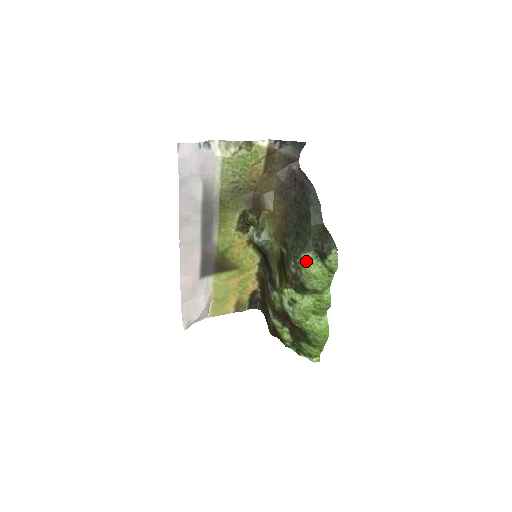
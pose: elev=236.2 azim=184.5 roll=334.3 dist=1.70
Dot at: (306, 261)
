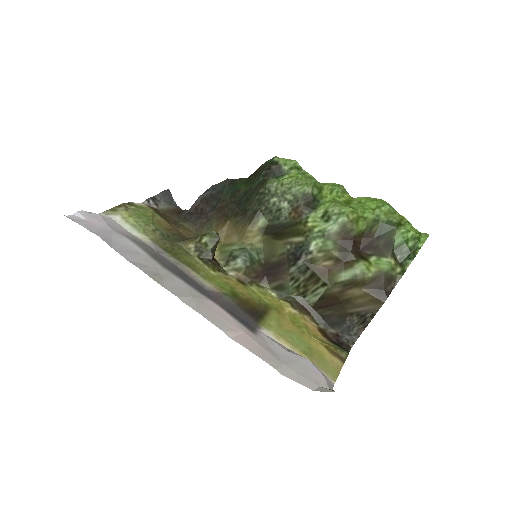
Dot at: (276, 181)
